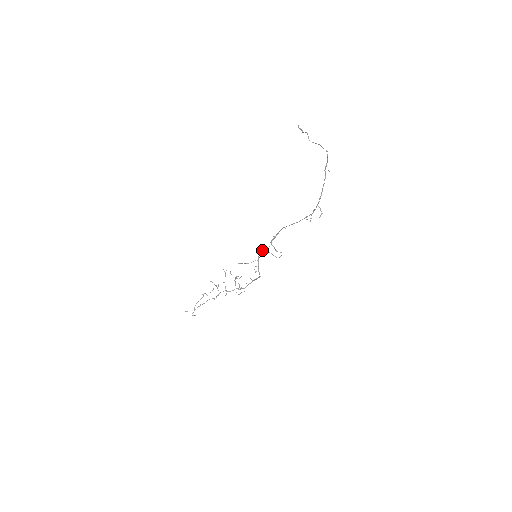
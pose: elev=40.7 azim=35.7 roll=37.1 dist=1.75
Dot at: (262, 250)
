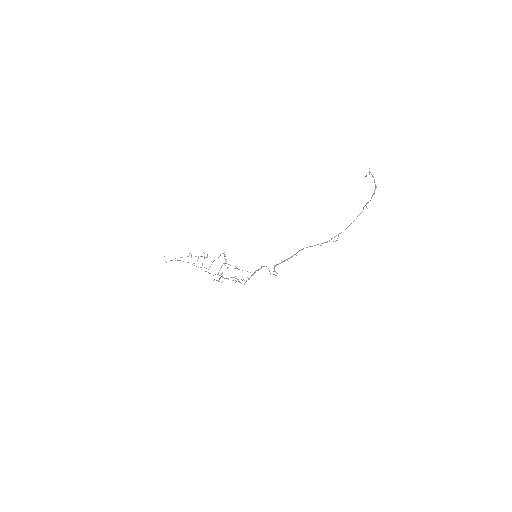
Dot at: (263, 266)
